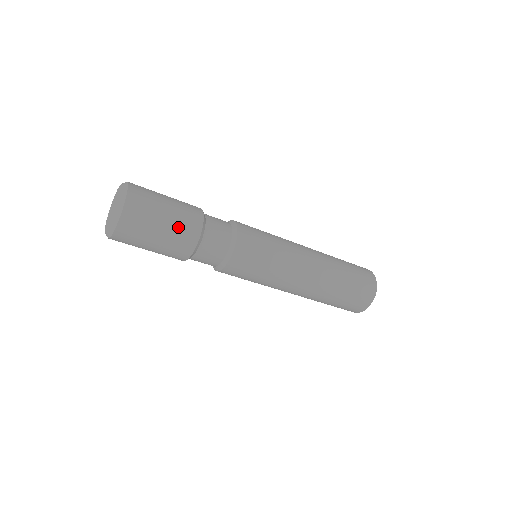
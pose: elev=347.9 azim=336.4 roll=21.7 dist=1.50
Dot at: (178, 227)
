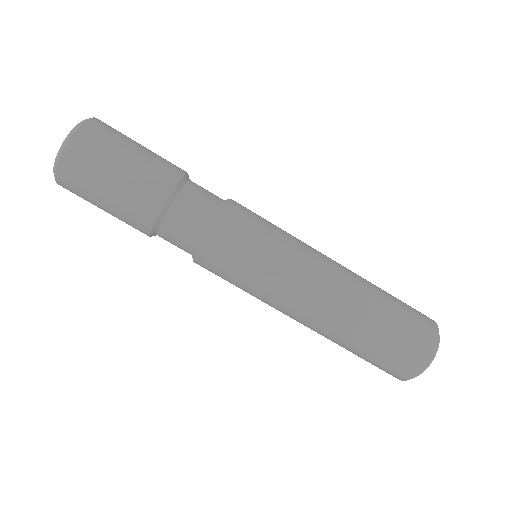
Dot at: (122, 215)
